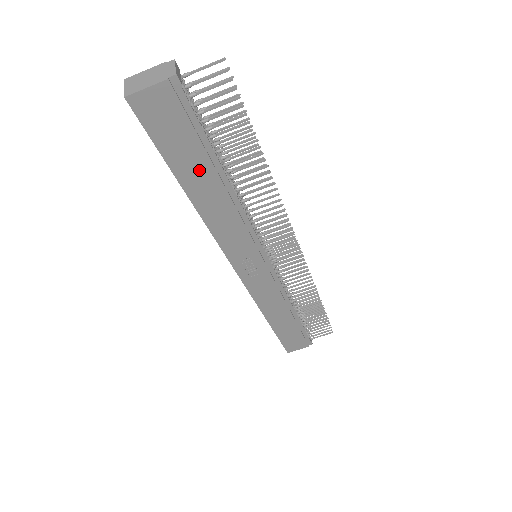
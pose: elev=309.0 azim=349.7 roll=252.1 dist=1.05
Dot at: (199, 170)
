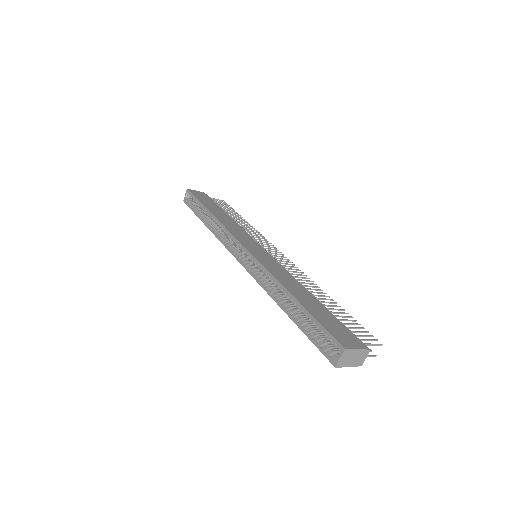
Dot at: occluded
